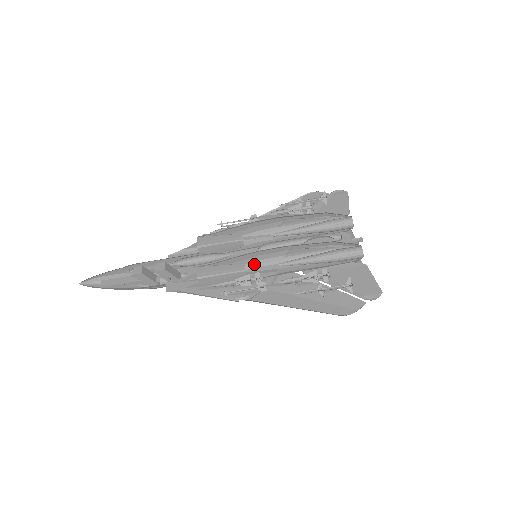
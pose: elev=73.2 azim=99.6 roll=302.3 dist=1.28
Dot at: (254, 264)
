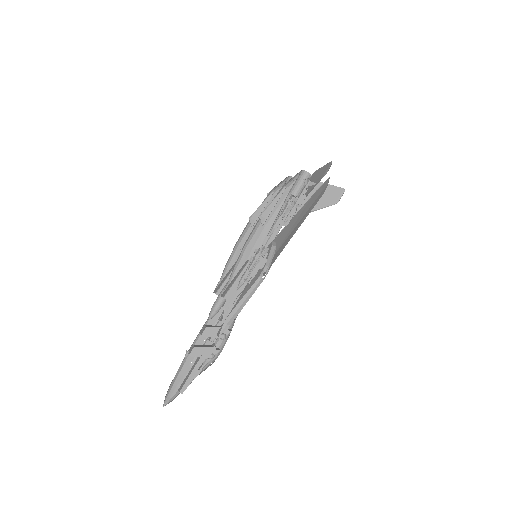
Dot at: occluded
